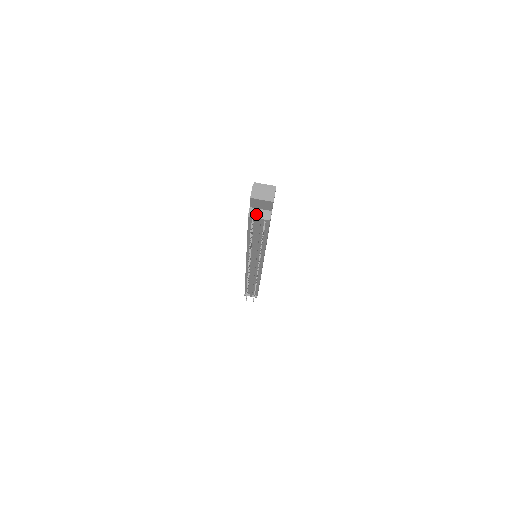
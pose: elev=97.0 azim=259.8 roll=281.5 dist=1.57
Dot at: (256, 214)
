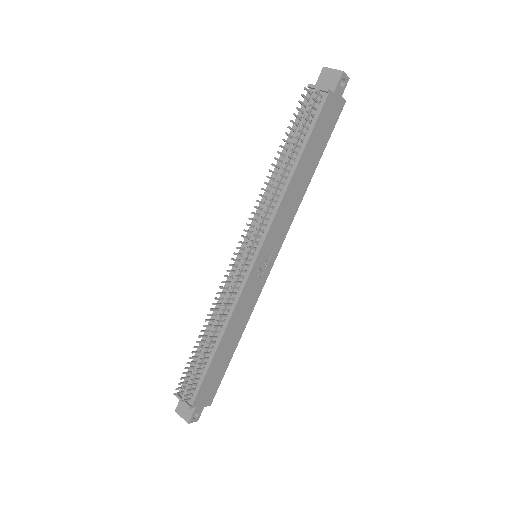
Dot at: (317, 87)
